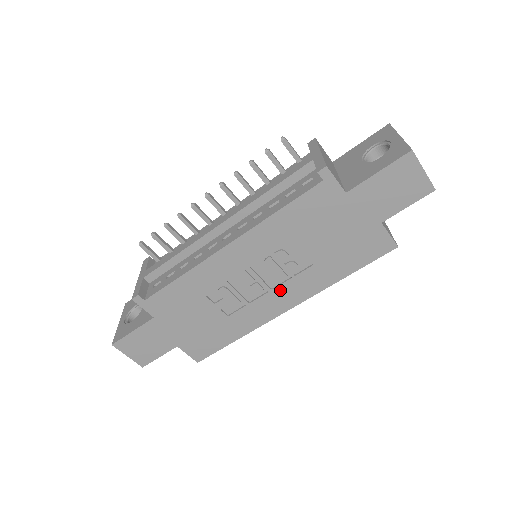
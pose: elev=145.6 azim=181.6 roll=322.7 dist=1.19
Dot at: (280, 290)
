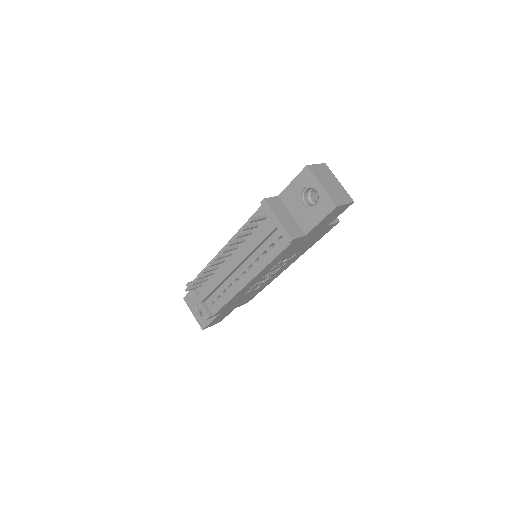
Dot at: (282, 268)
